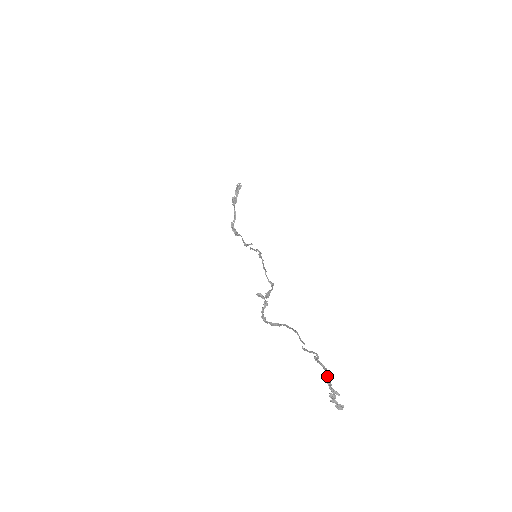
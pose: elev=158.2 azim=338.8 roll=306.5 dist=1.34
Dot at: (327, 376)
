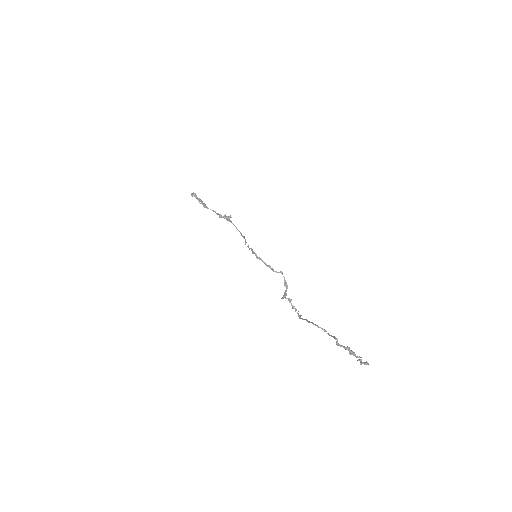
Dot at: (349, 352)
